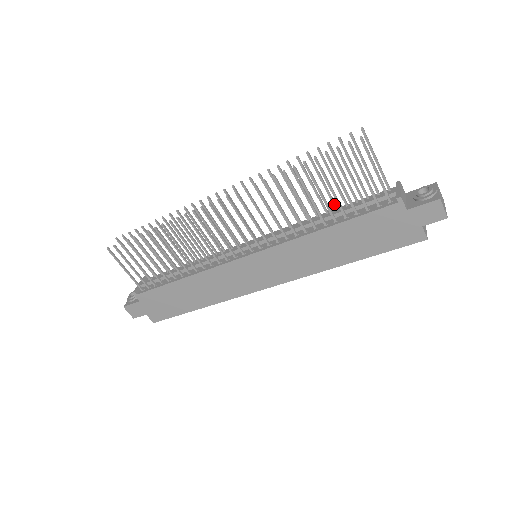
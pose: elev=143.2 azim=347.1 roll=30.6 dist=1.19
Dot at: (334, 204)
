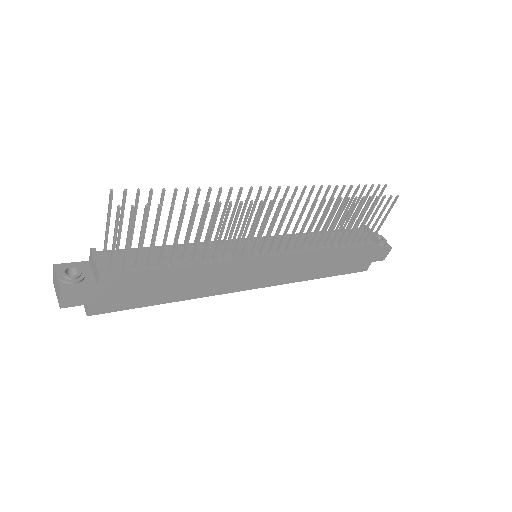
Dot at: (331, 228)
